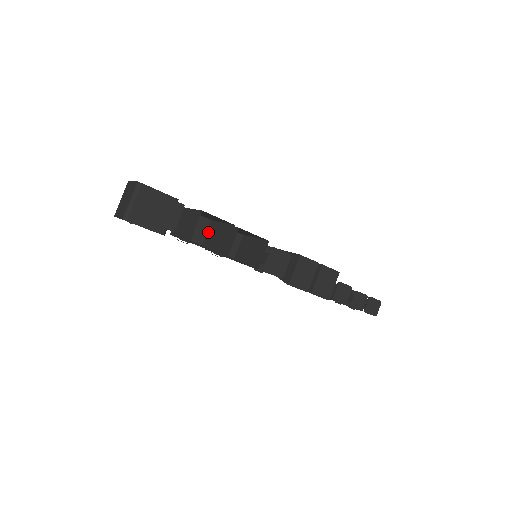
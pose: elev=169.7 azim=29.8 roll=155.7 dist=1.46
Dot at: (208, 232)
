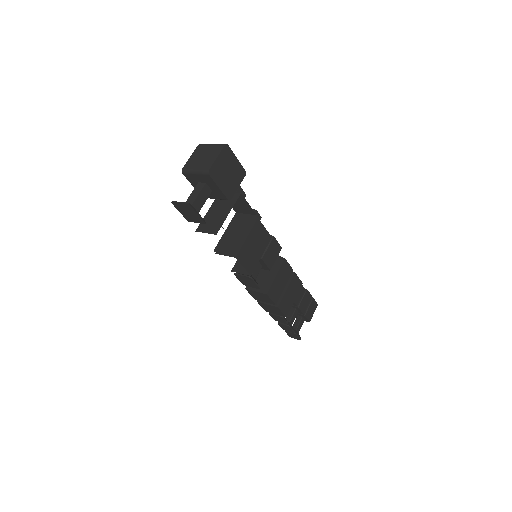
Dot at: (246, 216)
